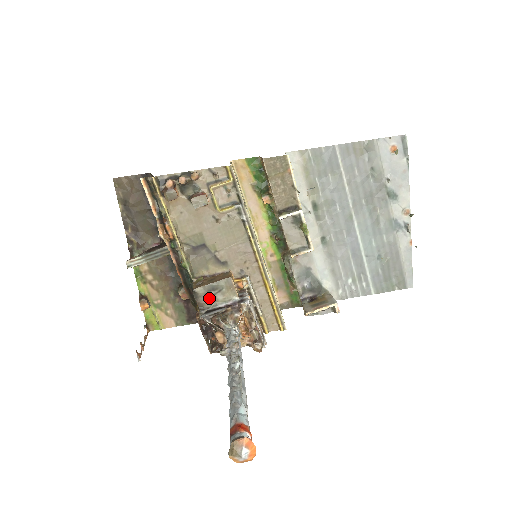
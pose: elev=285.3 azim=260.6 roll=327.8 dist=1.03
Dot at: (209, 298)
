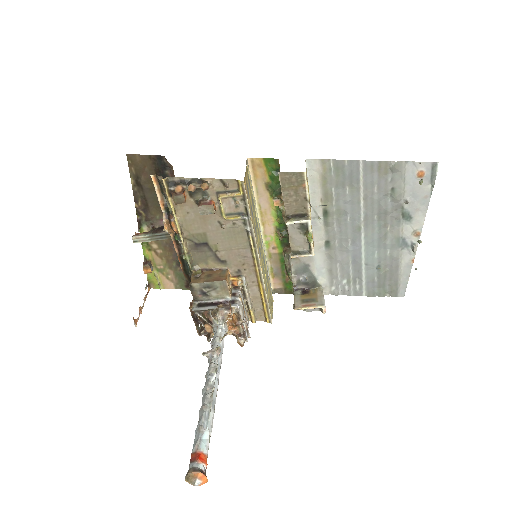
Dot at: (204, 293)
